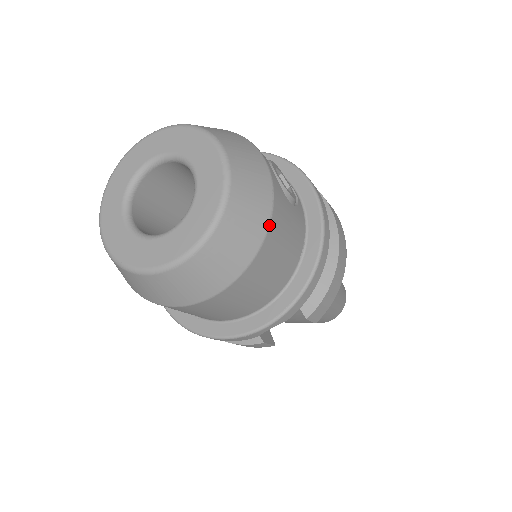
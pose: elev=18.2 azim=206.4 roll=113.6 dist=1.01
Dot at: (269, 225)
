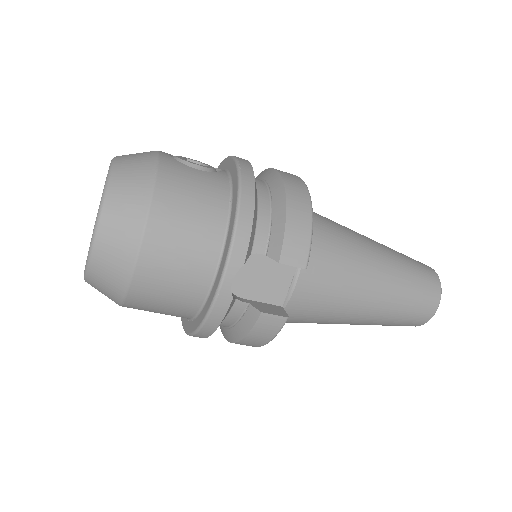
Dot at: (155, 180)
